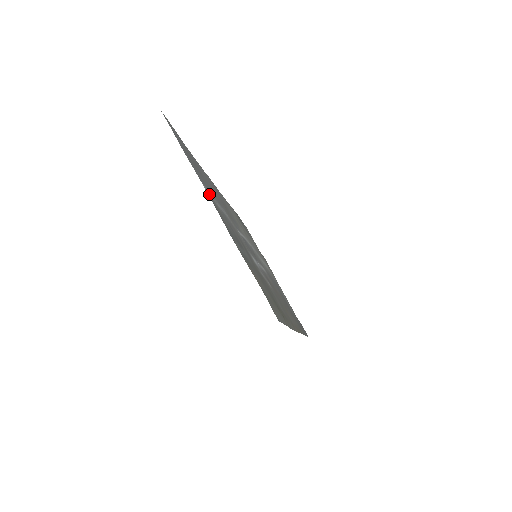
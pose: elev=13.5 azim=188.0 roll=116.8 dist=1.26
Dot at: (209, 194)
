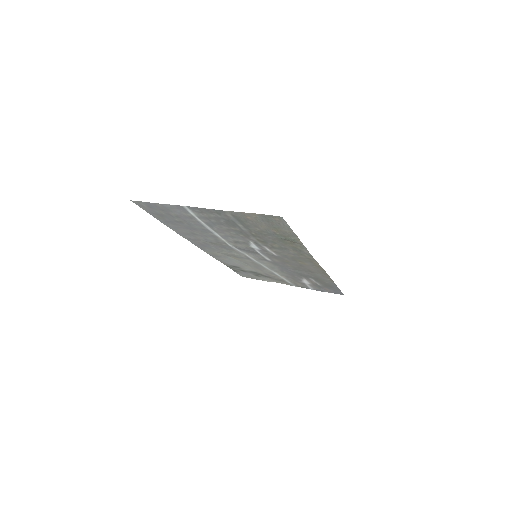
Dot at: (191, 210)
